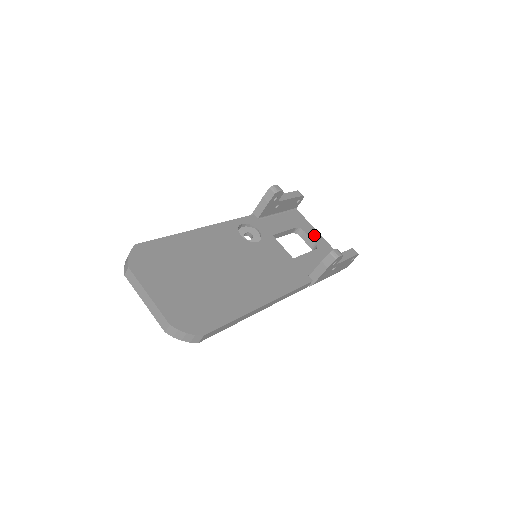
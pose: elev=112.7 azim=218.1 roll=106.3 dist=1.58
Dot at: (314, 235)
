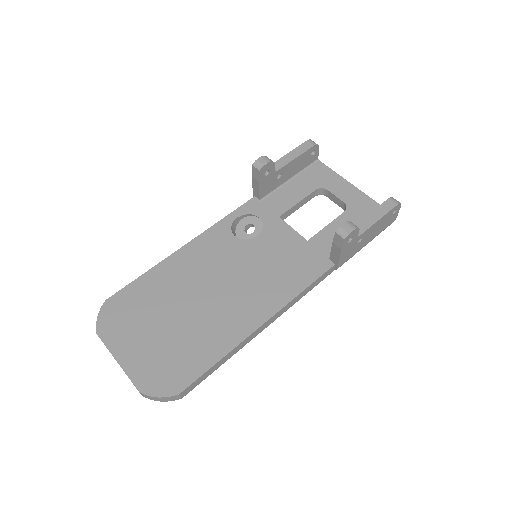
Dot at: (343, 190)
